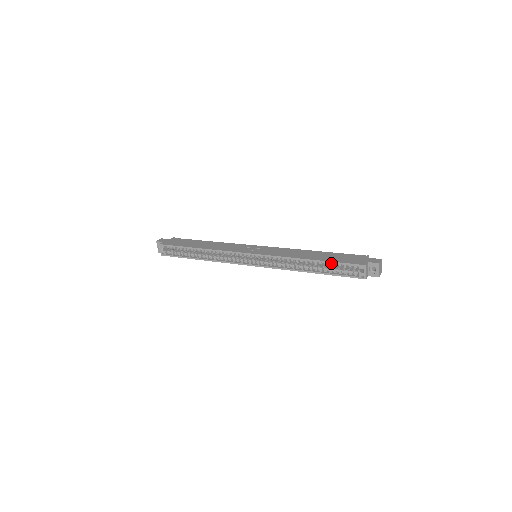
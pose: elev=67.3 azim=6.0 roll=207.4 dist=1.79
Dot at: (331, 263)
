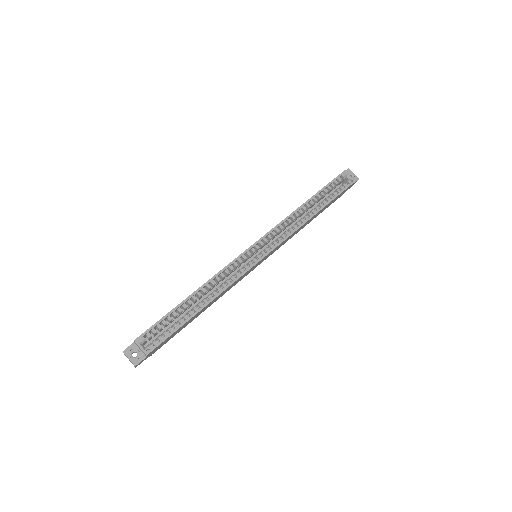
Dot at: (322, 192)
